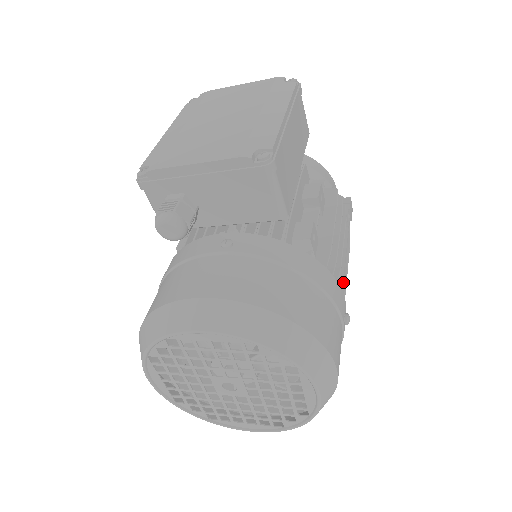
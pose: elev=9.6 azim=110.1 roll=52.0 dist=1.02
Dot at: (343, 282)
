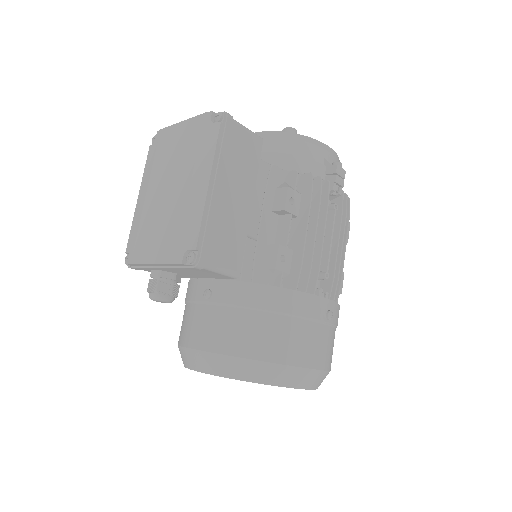
Dot at: (327, 276)
